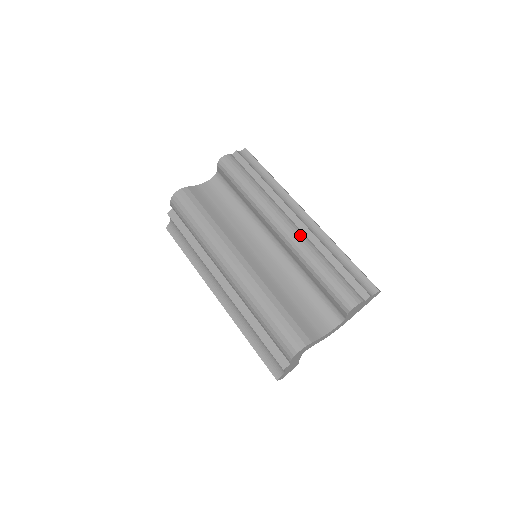
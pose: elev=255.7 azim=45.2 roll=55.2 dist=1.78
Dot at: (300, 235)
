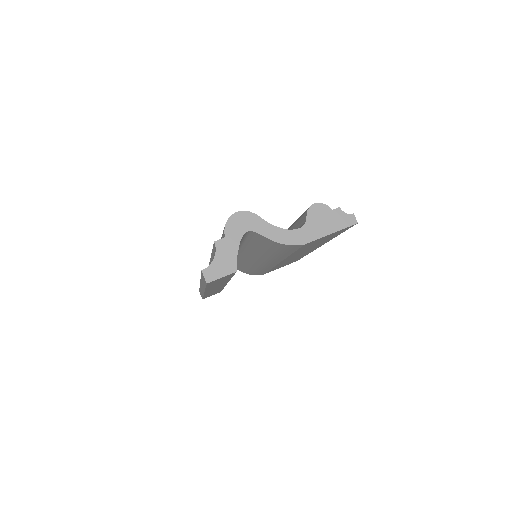
Dot at: occluded
